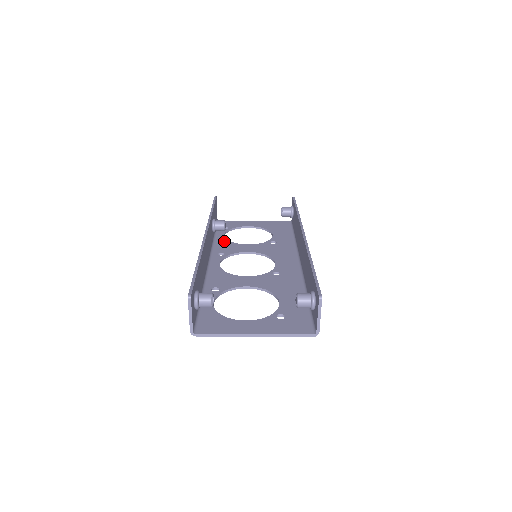
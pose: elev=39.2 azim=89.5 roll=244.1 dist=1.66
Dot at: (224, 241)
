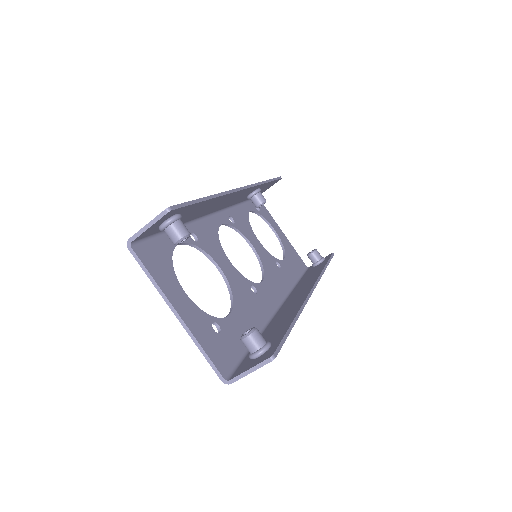
Dot at: (245, 215)
